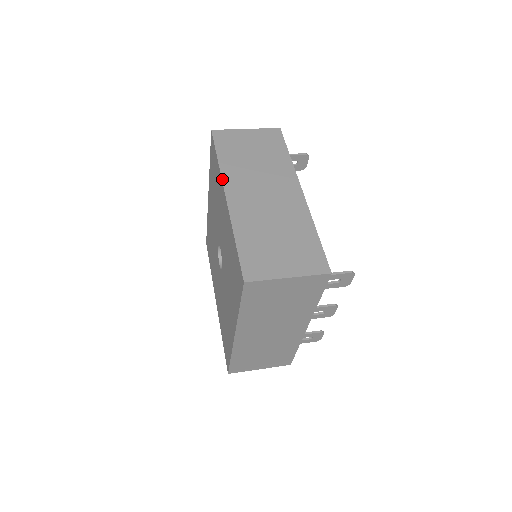
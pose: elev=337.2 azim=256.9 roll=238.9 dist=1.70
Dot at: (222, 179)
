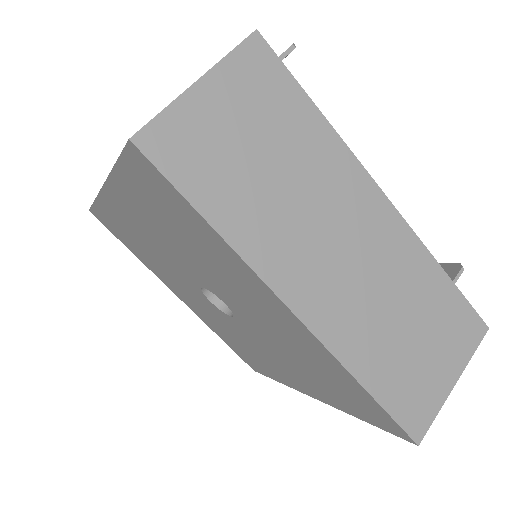
Dot at: (260, 277)
